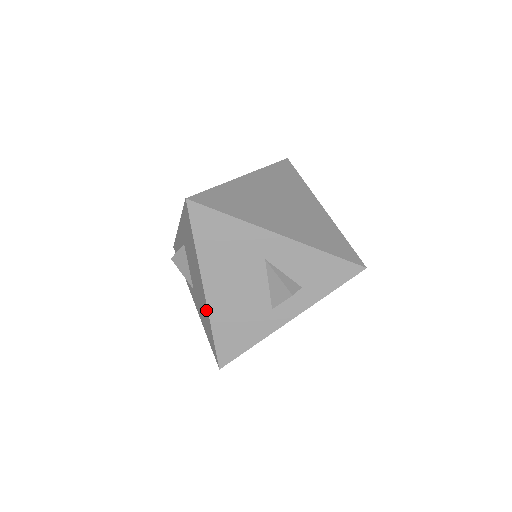
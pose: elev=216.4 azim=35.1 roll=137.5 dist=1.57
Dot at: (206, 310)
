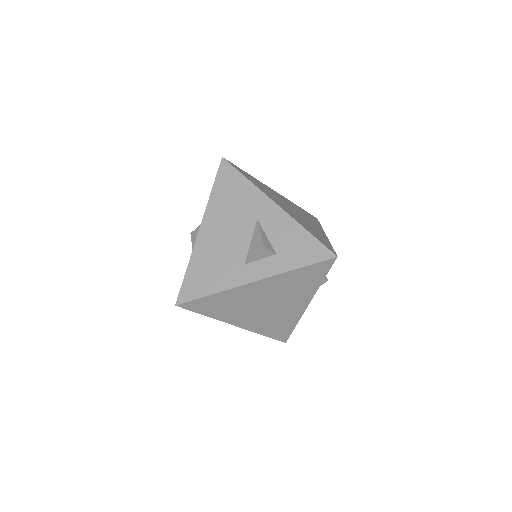
Dot at: occluded
